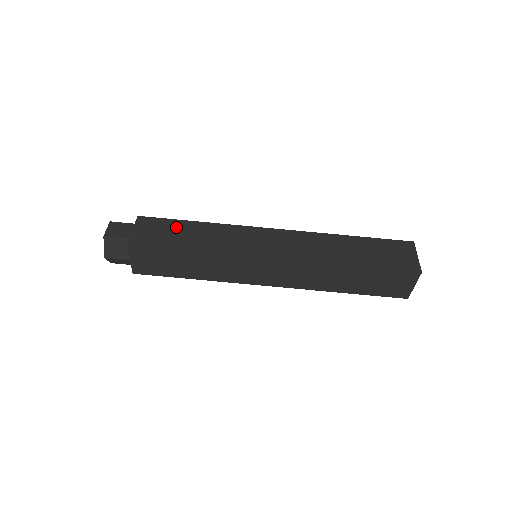
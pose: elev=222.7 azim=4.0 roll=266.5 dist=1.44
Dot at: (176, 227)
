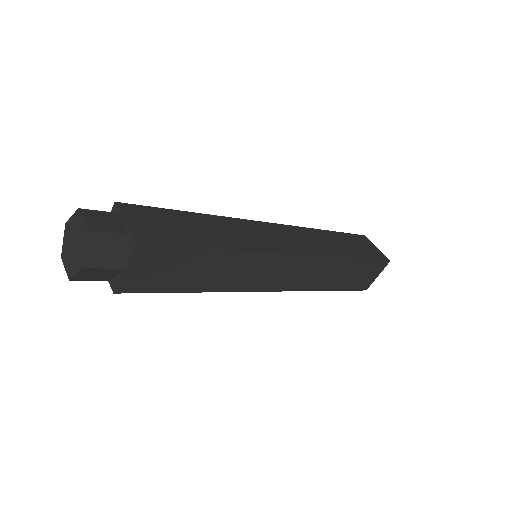
Dot at: (176, 219)
